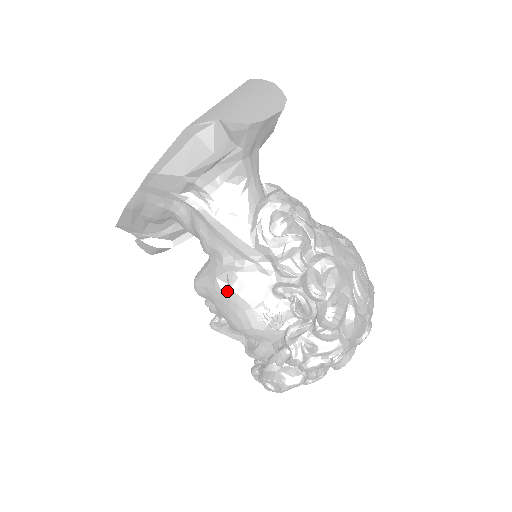
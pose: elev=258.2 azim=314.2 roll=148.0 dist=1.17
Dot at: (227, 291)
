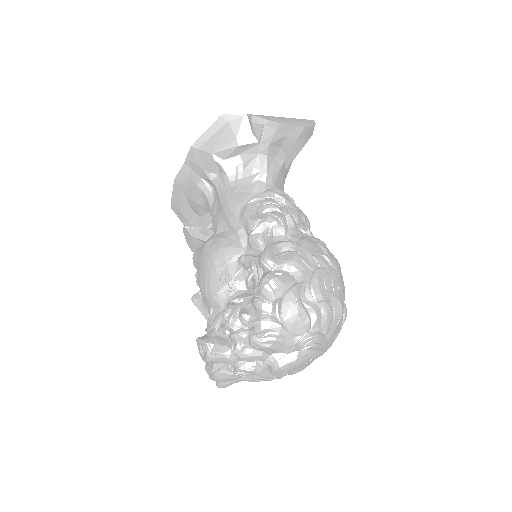
Dot at: (206, 251)
